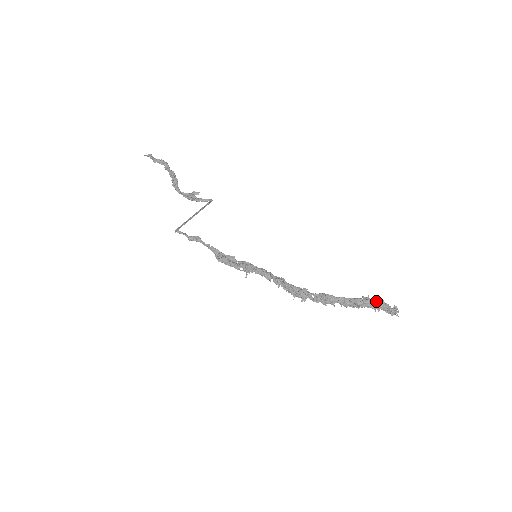
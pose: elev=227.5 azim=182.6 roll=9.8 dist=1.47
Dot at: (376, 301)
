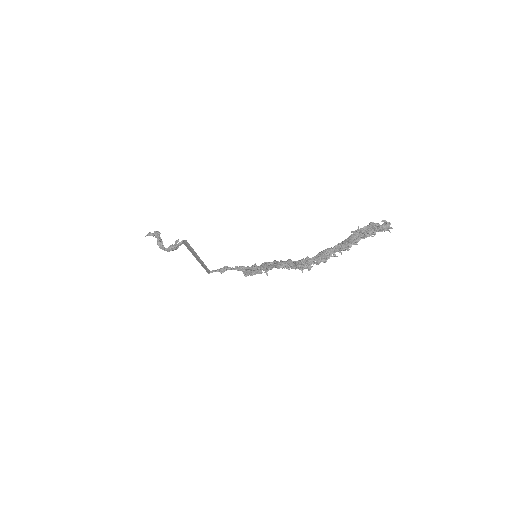
Dot at: (366, 228)
